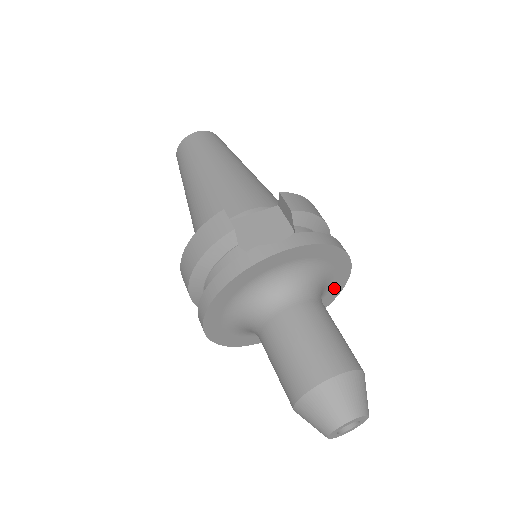
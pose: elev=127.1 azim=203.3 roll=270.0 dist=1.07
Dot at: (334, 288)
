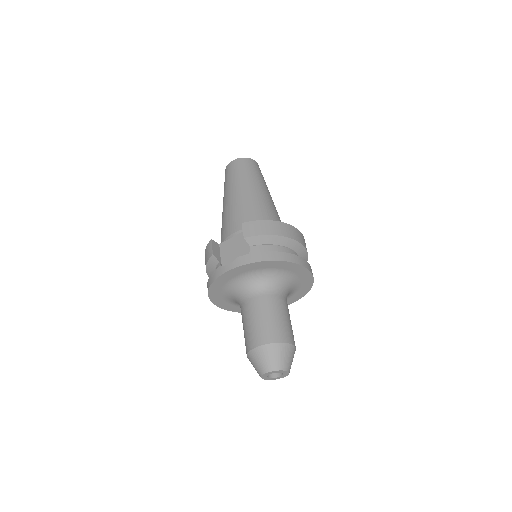
Dot at: (303, 277)
